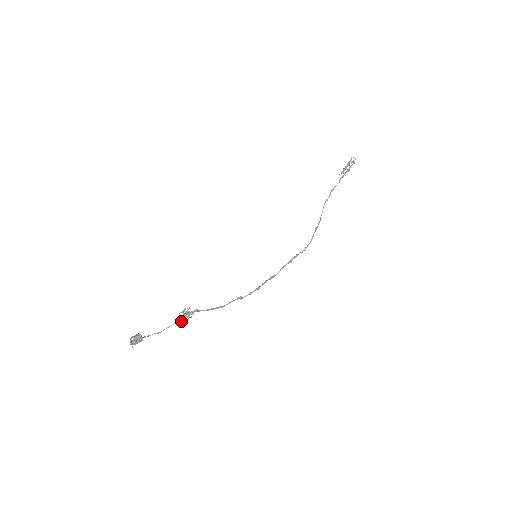
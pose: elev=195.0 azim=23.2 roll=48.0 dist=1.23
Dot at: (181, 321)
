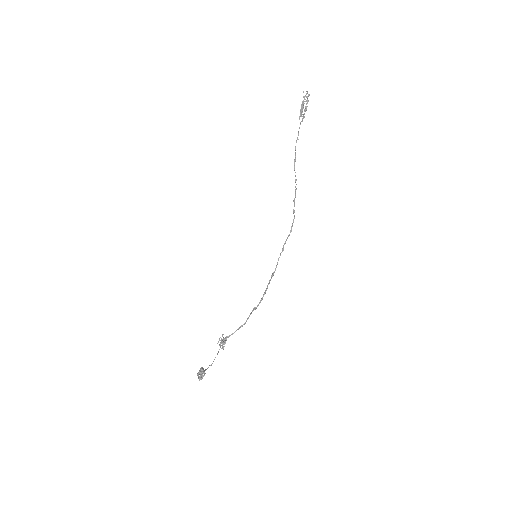
Dot at: (222, 348)
